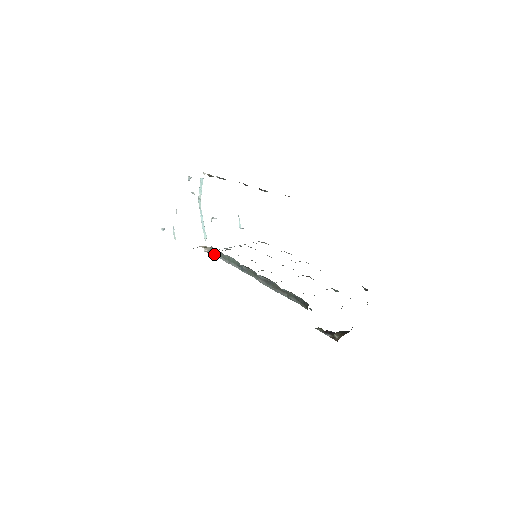
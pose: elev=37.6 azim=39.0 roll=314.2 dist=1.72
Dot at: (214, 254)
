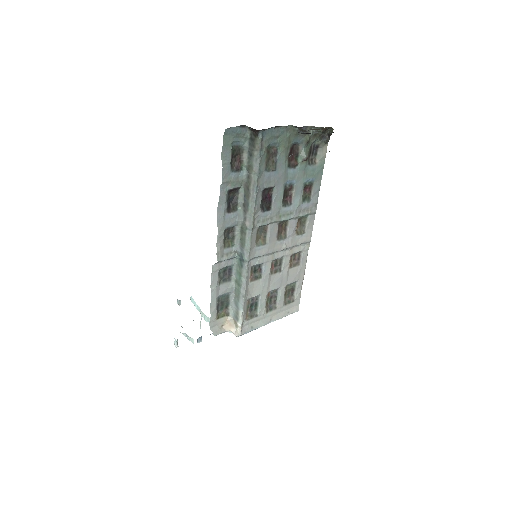
Dot at: (238, 317)
